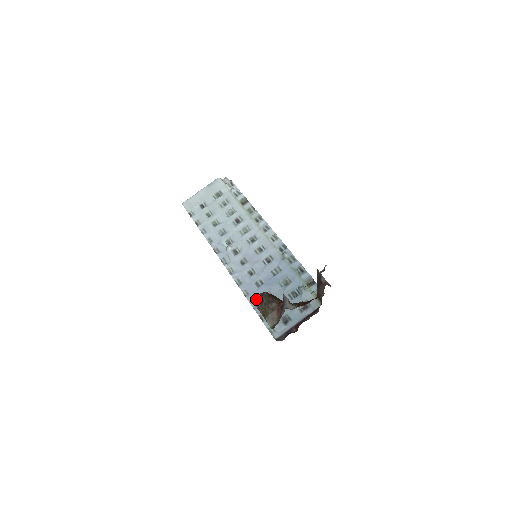
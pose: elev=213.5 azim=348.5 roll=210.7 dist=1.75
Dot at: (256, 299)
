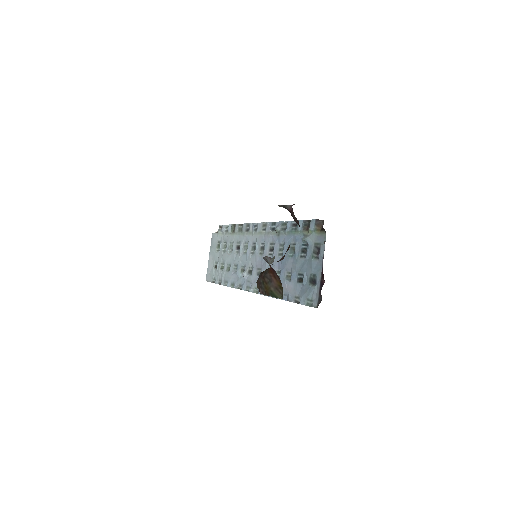
Dot at: occluded
